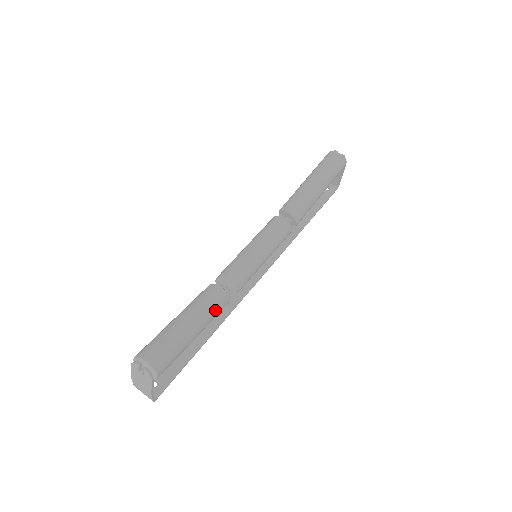
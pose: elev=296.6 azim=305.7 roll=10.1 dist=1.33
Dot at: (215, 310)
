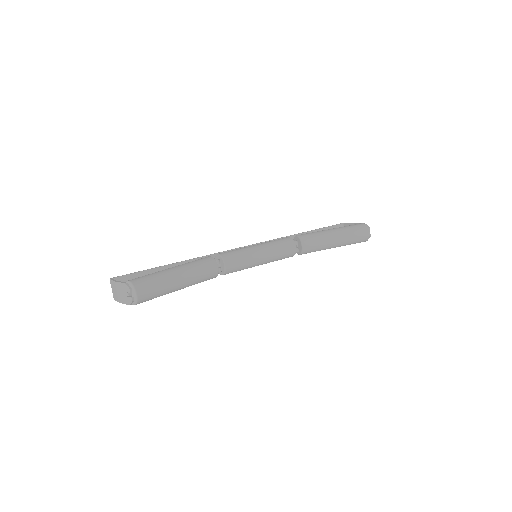
Dot at: (202, 281)
